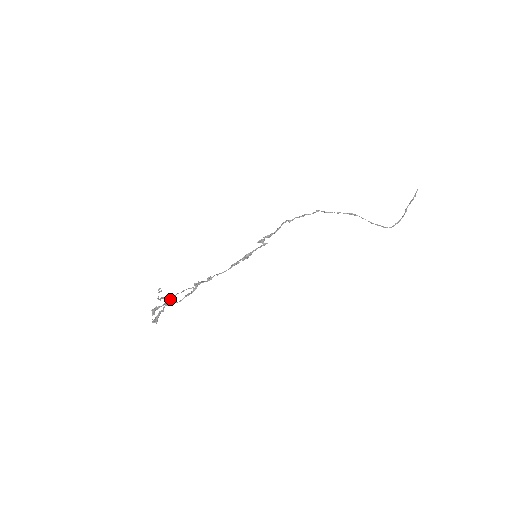
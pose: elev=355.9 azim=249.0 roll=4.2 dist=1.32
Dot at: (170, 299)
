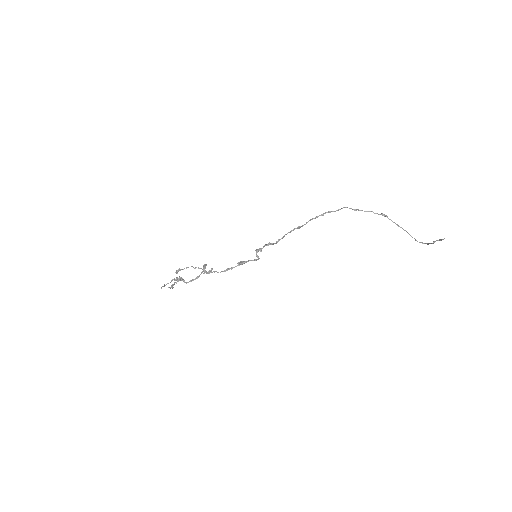
Dot at: (188, 267)
